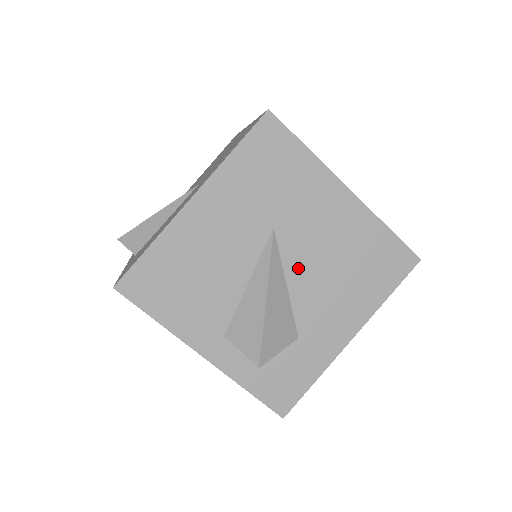
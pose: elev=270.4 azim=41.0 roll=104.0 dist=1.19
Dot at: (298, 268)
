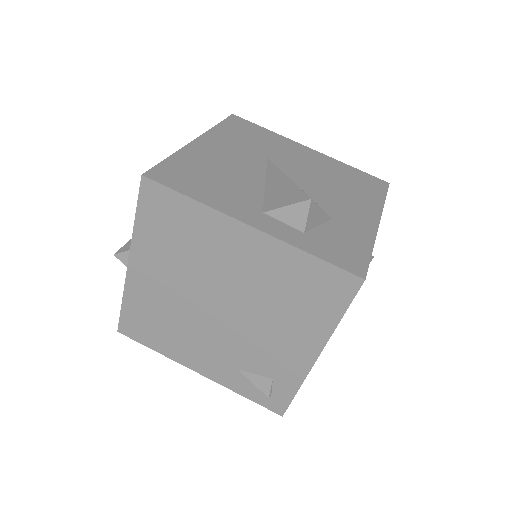
Dot at: (301, 179)
